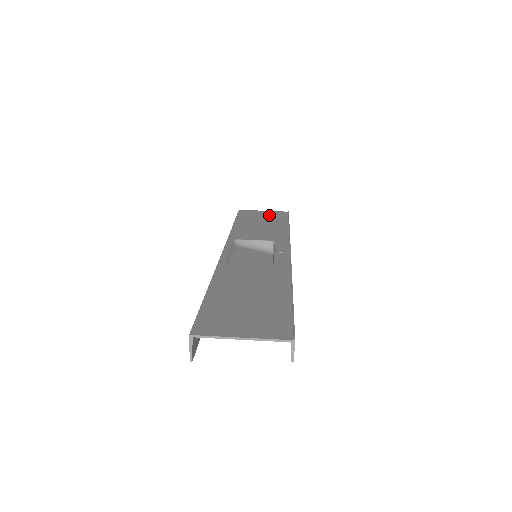
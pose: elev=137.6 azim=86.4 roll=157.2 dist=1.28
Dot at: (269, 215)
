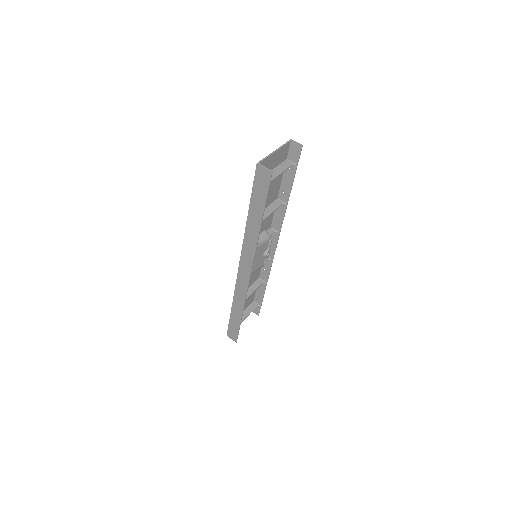
Dot at: (244, 311)
